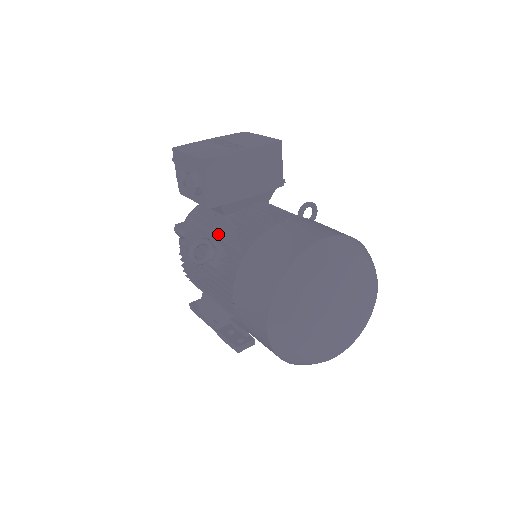
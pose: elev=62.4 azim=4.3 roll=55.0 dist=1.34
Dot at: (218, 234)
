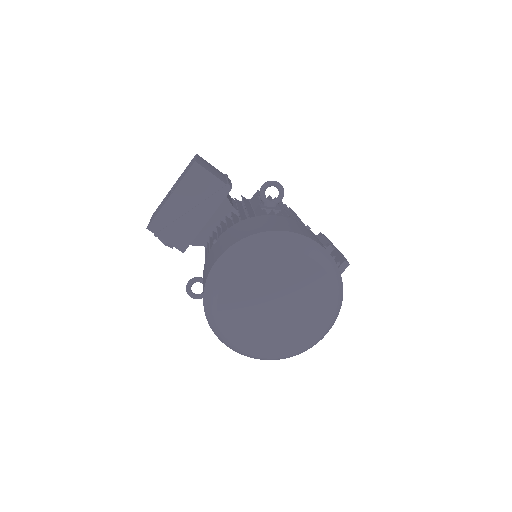
Dot at: occluded
